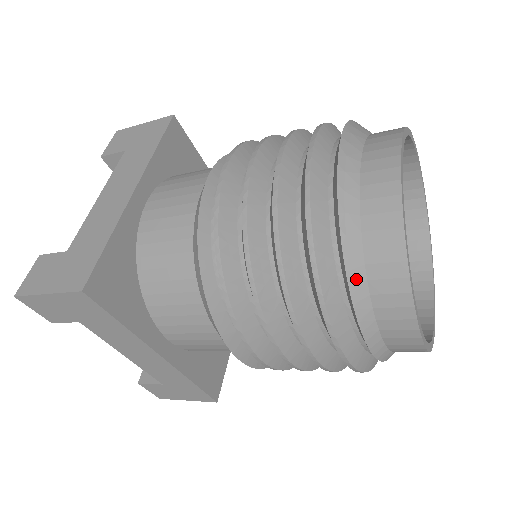
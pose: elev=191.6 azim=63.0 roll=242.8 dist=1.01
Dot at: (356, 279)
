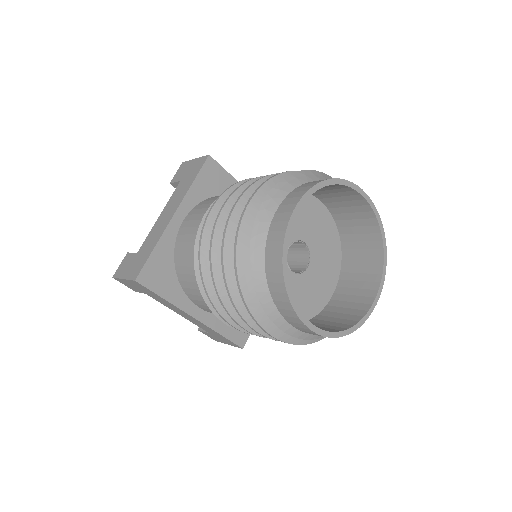
Dot at: (261, 290)
